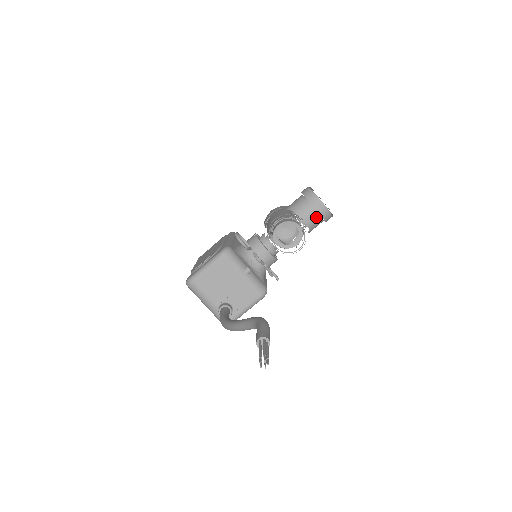
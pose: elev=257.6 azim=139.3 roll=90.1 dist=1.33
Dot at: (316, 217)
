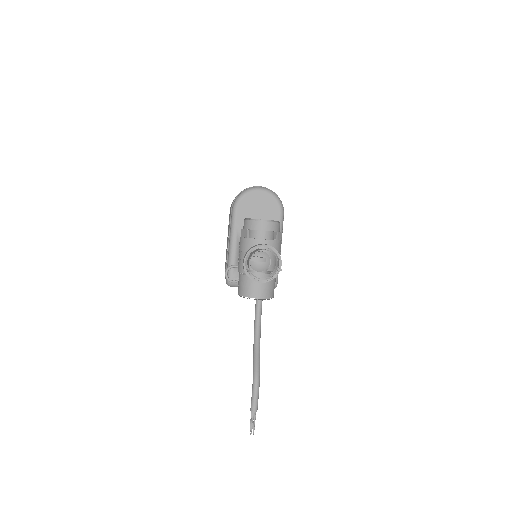
Dot at: (267, 279)
